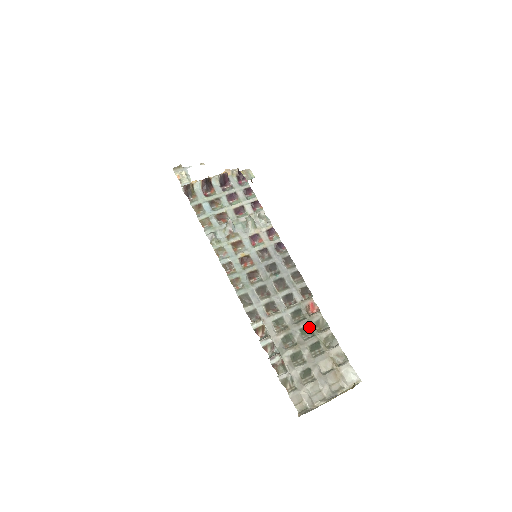
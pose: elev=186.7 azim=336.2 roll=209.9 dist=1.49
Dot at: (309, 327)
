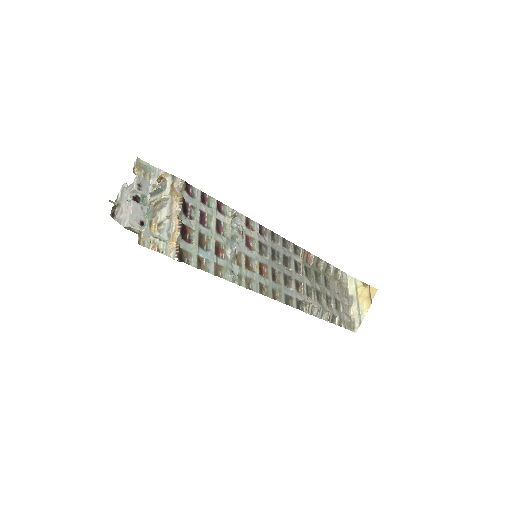
Dot at: (316, 273)
